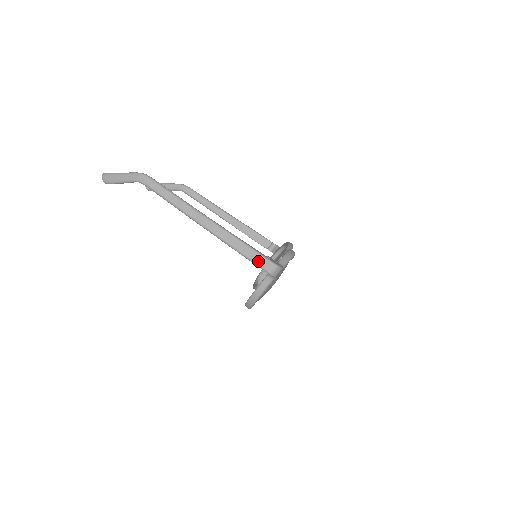
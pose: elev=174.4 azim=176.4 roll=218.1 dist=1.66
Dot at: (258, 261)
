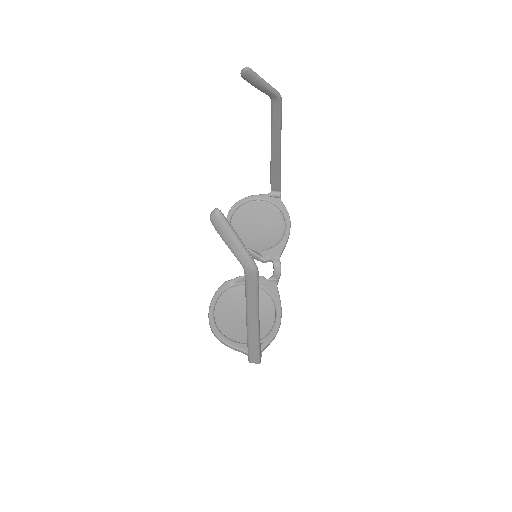
Dot at: (252, 357)
